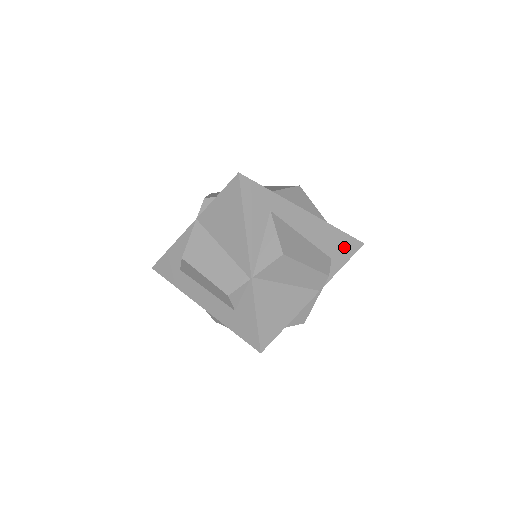
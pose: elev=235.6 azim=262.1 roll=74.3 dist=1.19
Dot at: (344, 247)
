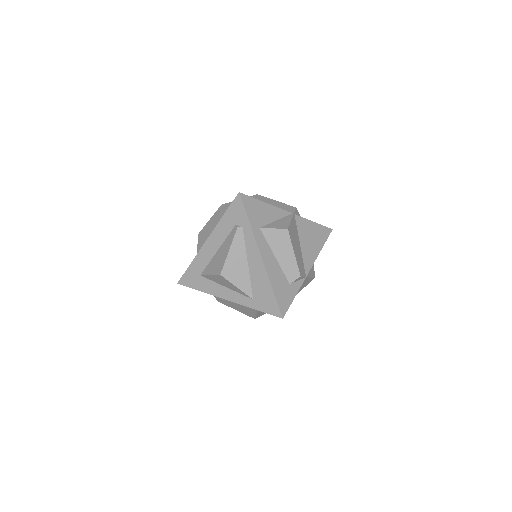
Dot at: occluded
